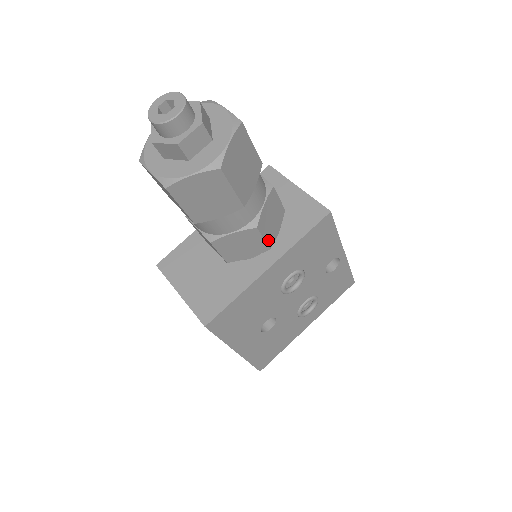
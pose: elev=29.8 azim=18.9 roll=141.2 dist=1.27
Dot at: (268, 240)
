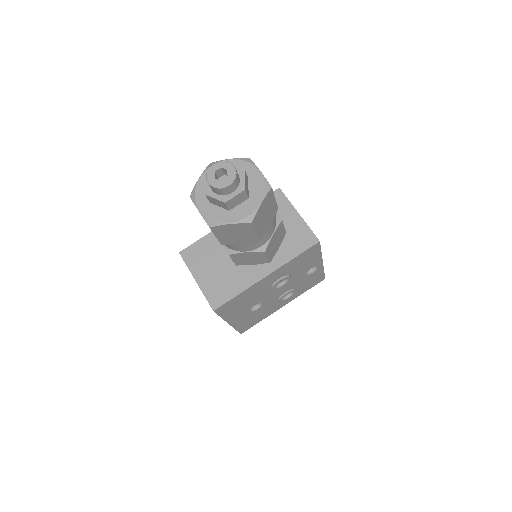
Dot at: (270, 257)
